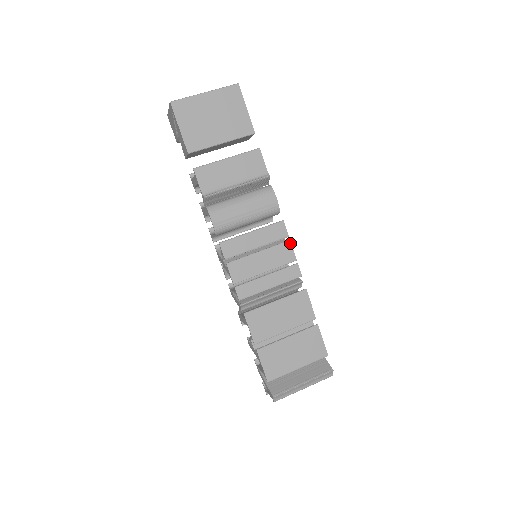
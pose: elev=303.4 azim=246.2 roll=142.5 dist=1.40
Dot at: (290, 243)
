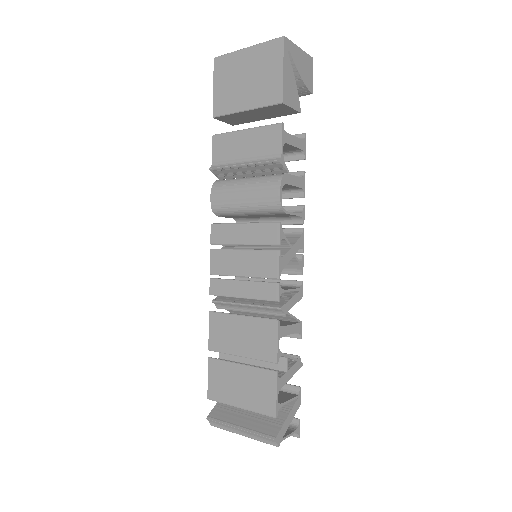
Dot at: (278, 254)
